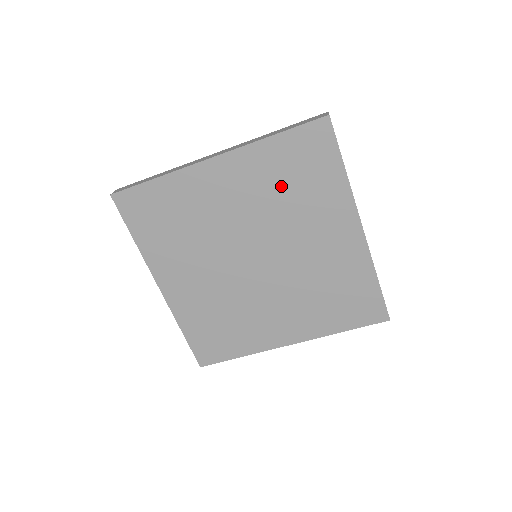
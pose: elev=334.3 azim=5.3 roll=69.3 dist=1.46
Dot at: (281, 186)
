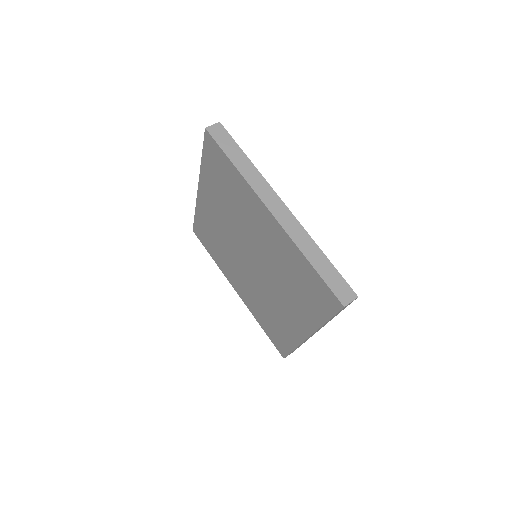
Dot at: (224, 195)
